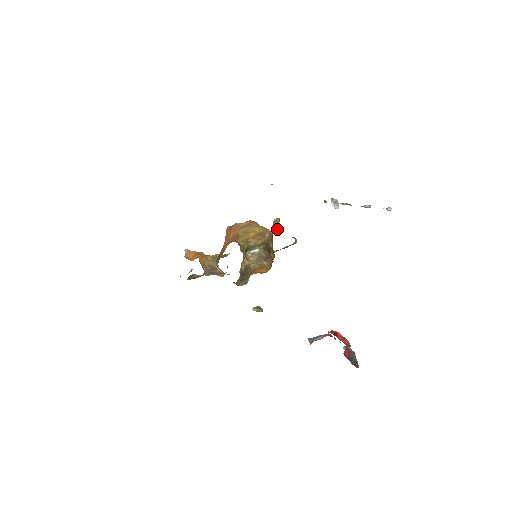
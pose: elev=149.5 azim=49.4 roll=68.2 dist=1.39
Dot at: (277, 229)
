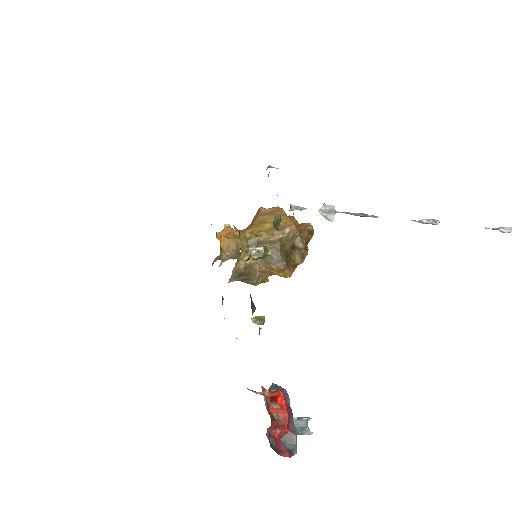
Dot at: (276, 229)
